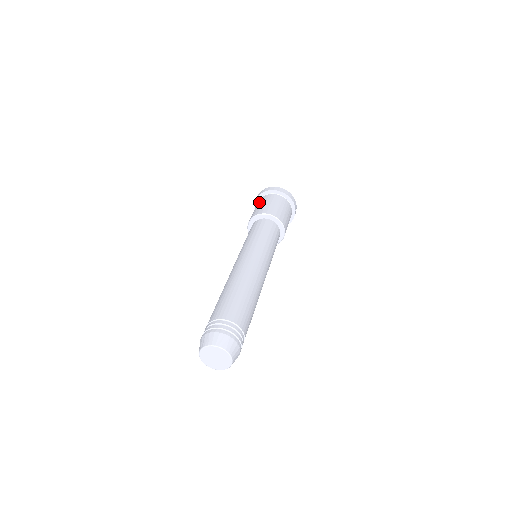
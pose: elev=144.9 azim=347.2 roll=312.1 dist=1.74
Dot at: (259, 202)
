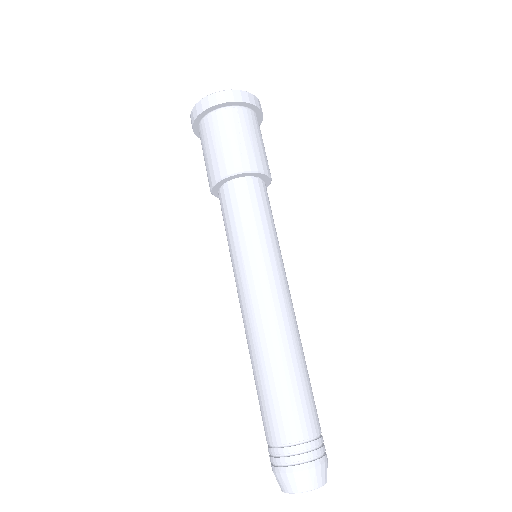
Dot at: (202, 140)
